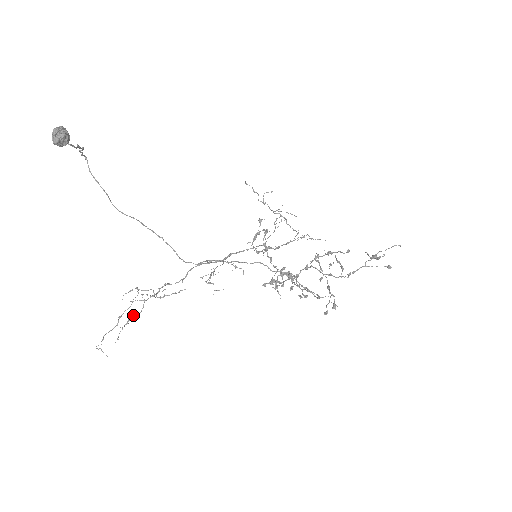
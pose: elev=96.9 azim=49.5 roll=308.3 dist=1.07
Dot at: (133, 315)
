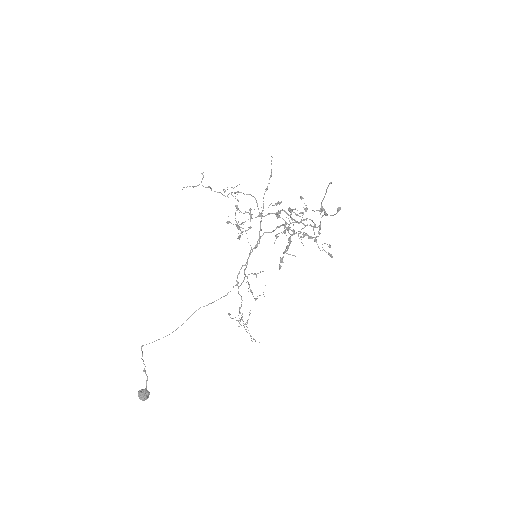
Dot at: (246, 329)
